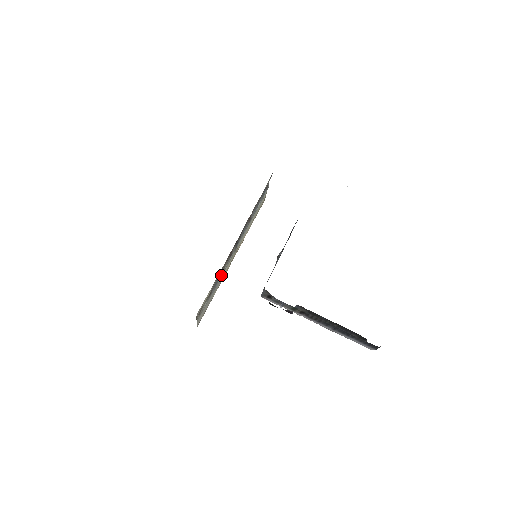
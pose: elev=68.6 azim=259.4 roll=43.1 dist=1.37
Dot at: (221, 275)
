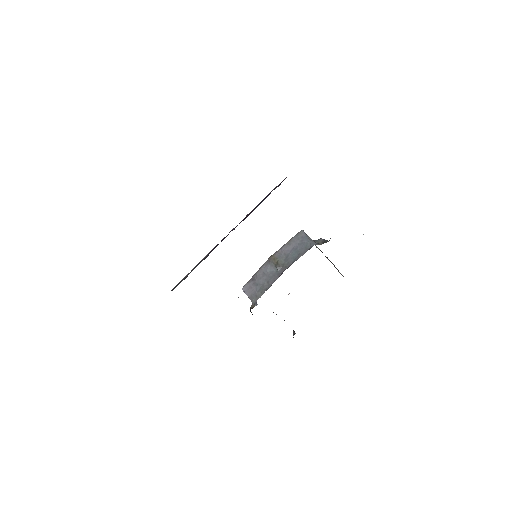
Dot at: occluded
